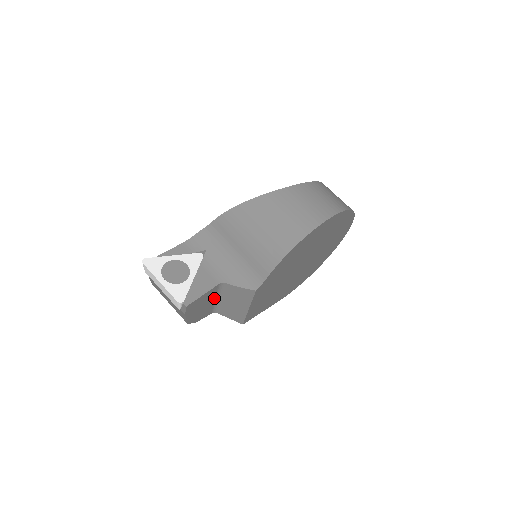
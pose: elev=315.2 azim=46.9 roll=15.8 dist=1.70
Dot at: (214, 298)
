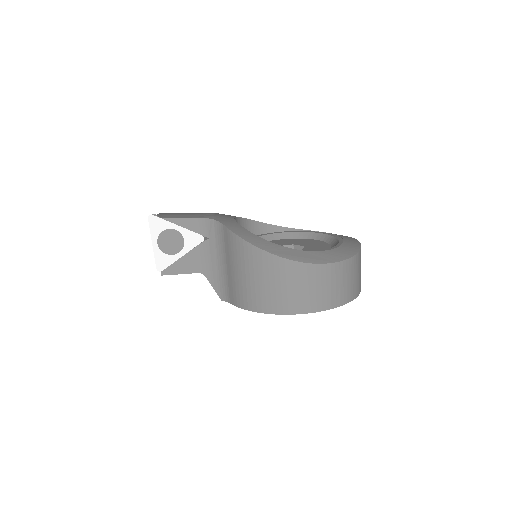
Dot at: occluded
